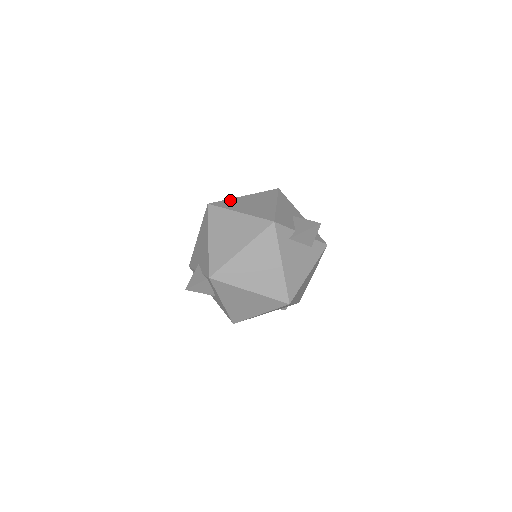
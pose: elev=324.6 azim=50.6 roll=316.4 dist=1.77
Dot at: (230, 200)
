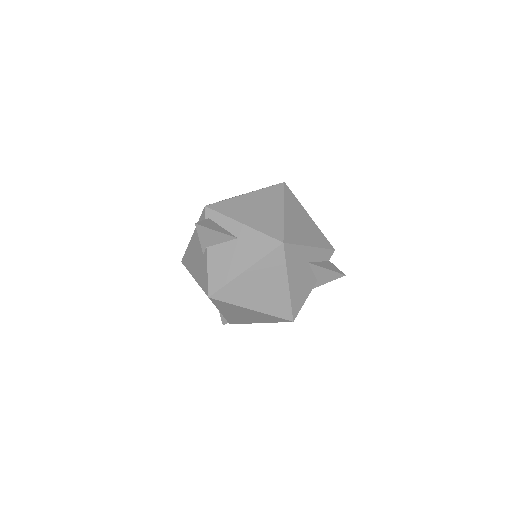
Dot at: occluded
